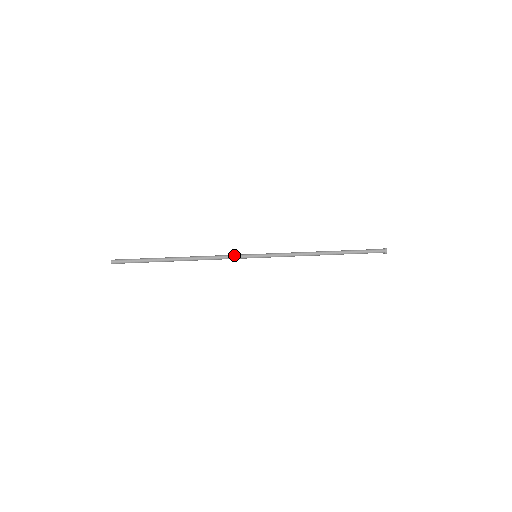
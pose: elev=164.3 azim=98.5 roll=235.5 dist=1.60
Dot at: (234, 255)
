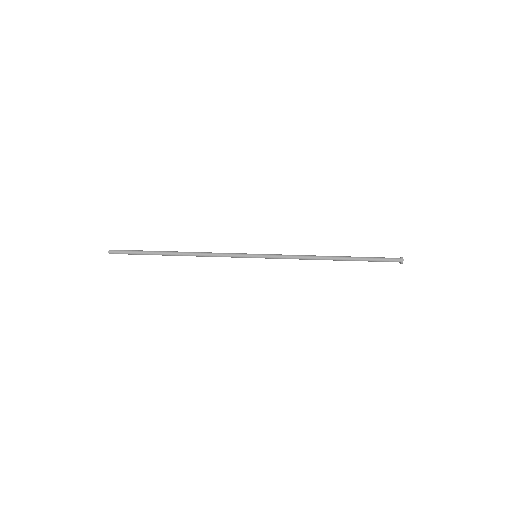
Dot at: (232, 253)
